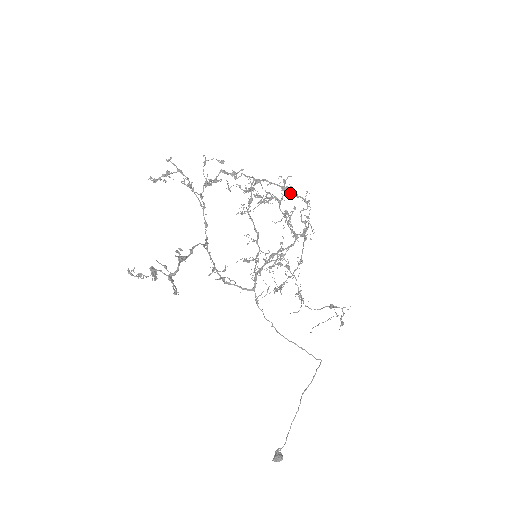
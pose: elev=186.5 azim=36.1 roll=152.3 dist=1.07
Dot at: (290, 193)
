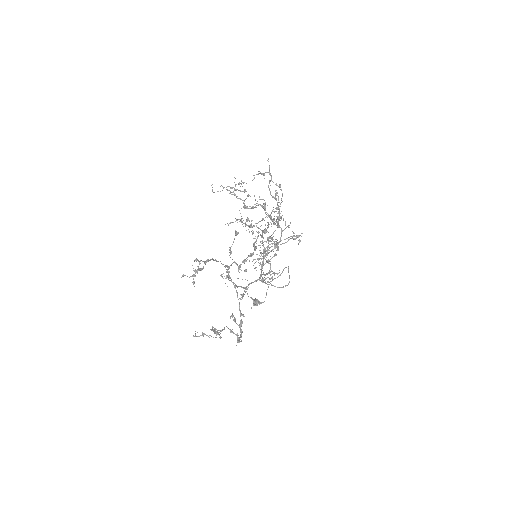
Dot at: (257, 174)
